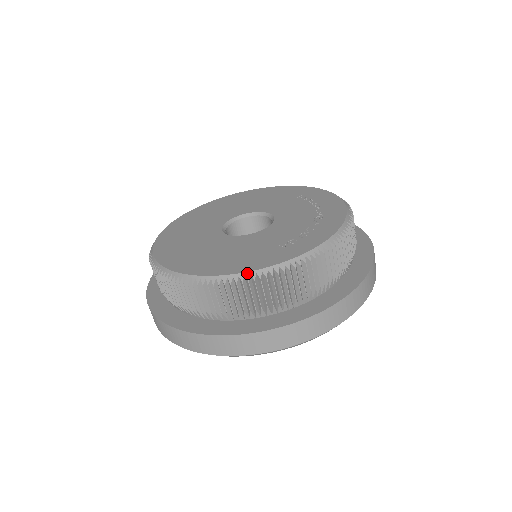
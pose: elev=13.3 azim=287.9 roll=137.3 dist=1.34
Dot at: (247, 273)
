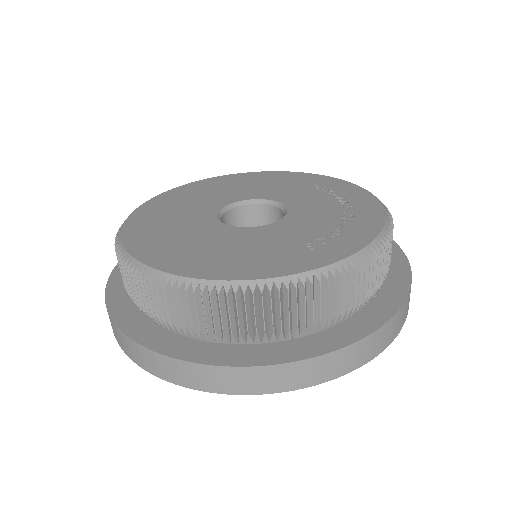
Dot at: (269, 280)
